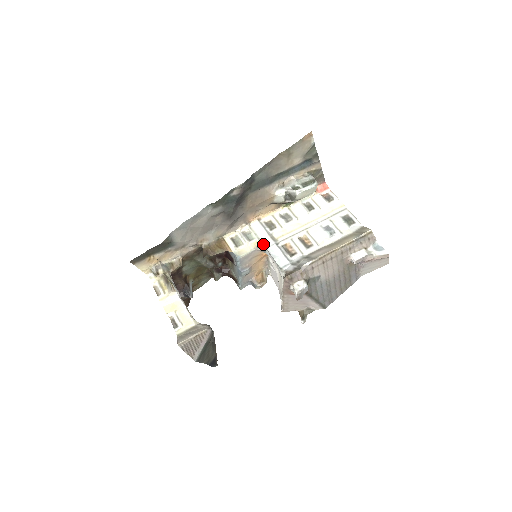
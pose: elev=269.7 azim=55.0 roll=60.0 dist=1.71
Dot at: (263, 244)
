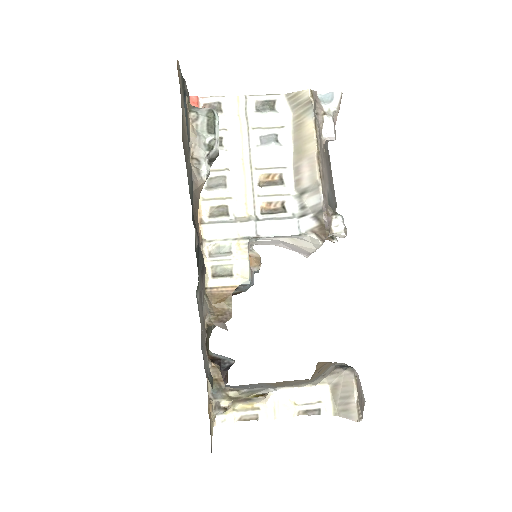
Dot at: (249, 238)
